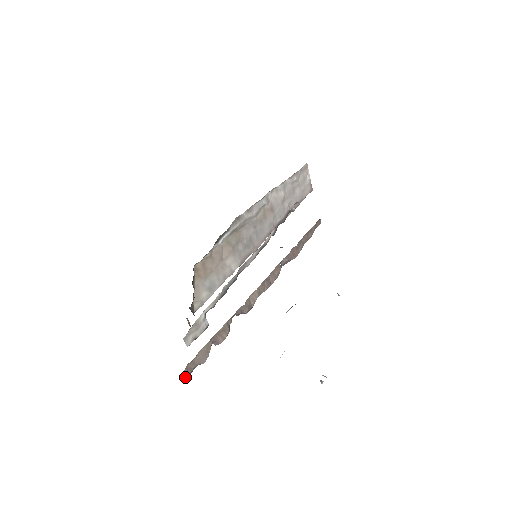
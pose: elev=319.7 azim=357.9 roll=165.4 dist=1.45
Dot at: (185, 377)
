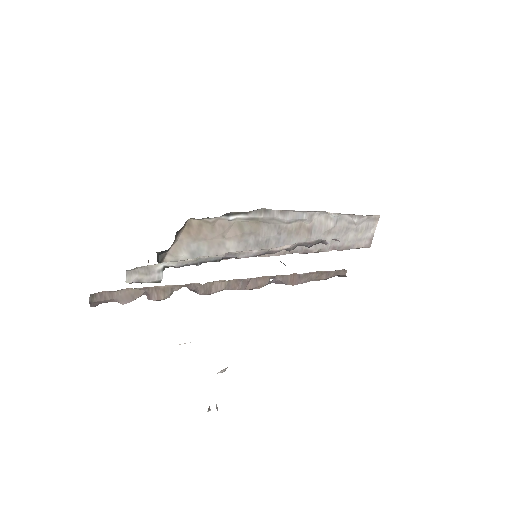
Dot at: (94, 301)
